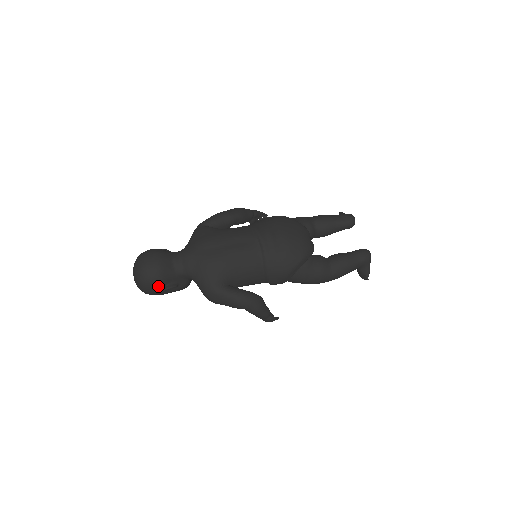
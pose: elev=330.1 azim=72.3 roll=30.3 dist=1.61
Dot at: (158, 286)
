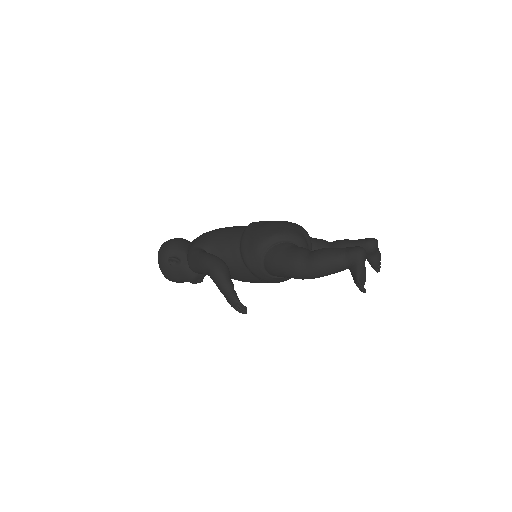
Dot at: (165, 255)
